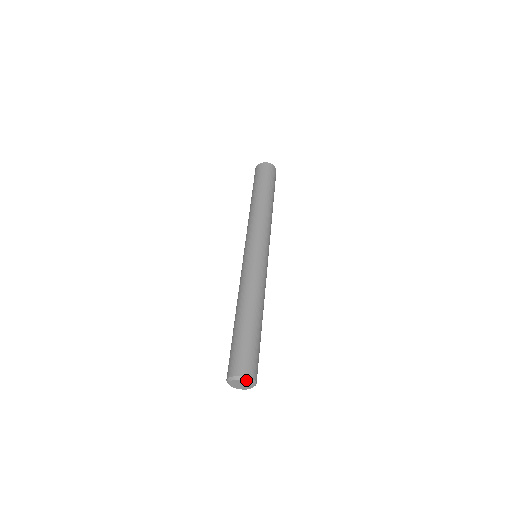
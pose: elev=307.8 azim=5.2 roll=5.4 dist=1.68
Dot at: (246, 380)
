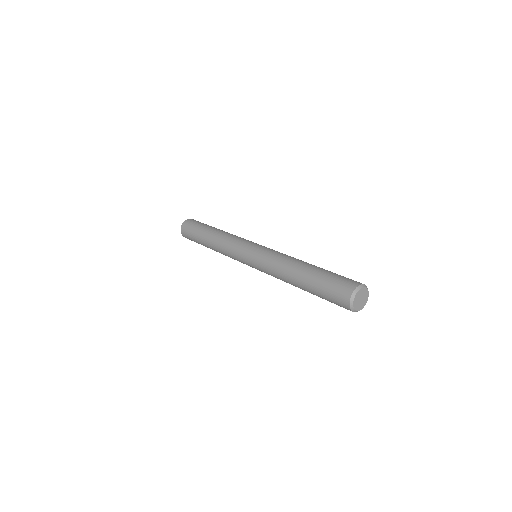
Dot at: (361, 288)
